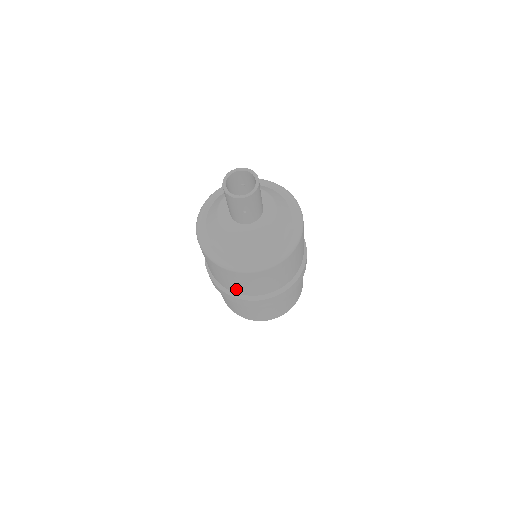
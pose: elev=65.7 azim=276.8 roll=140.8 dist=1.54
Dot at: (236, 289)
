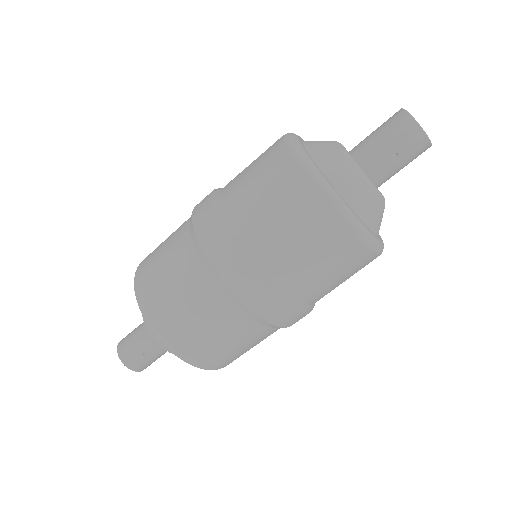
Dot at: (264, 242)
